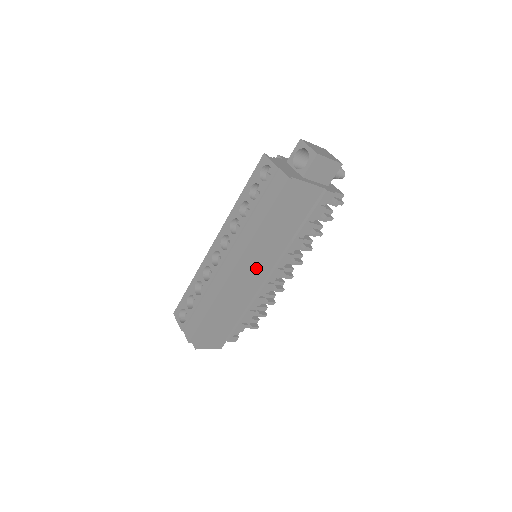
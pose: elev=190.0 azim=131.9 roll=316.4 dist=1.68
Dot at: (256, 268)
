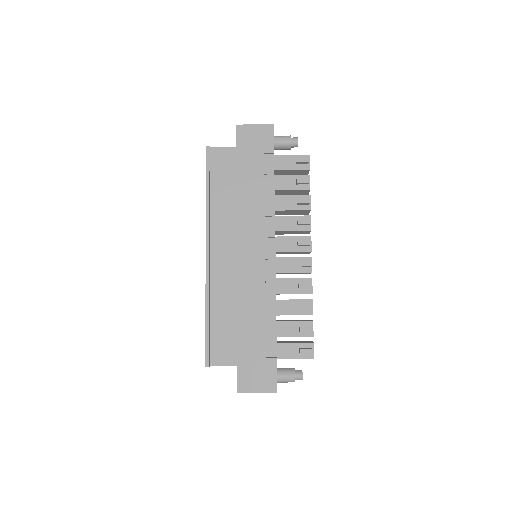
Dot at: (239, 253)
